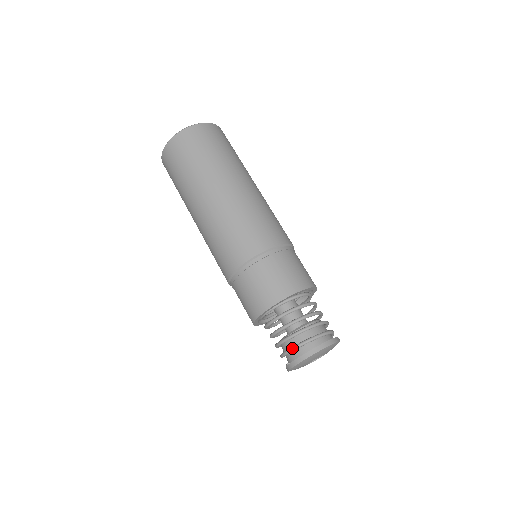
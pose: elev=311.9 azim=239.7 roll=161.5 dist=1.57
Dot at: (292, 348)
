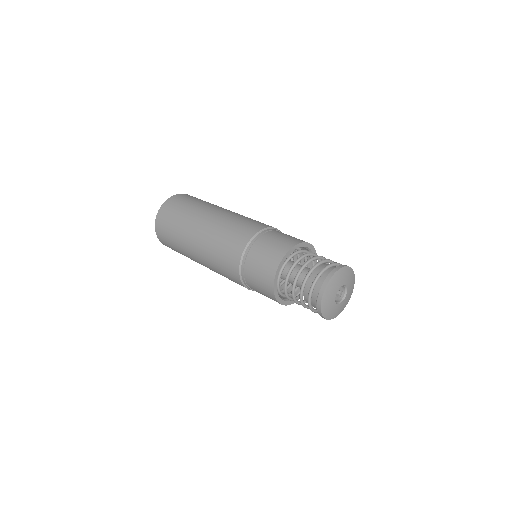
Dot at: (320, 271)
